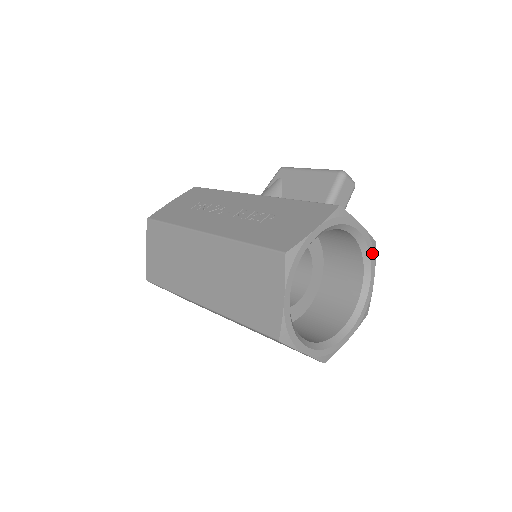
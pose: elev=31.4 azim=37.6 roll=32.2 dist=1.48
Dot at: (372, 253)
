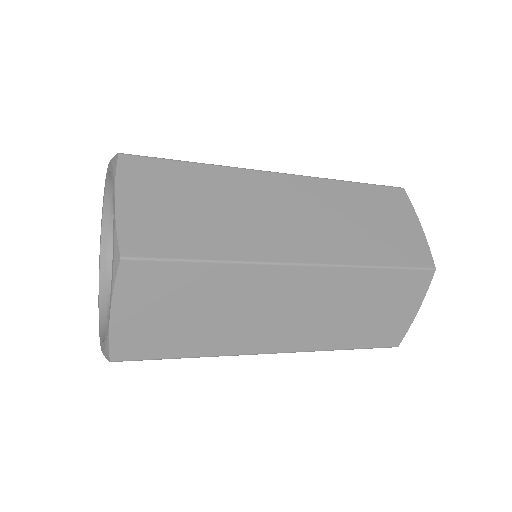
Dot at: occluded
